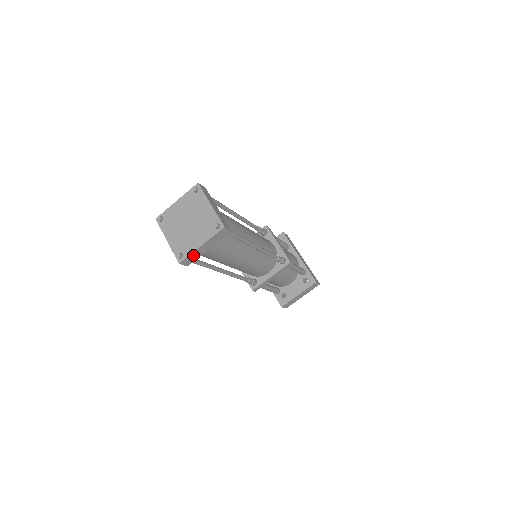
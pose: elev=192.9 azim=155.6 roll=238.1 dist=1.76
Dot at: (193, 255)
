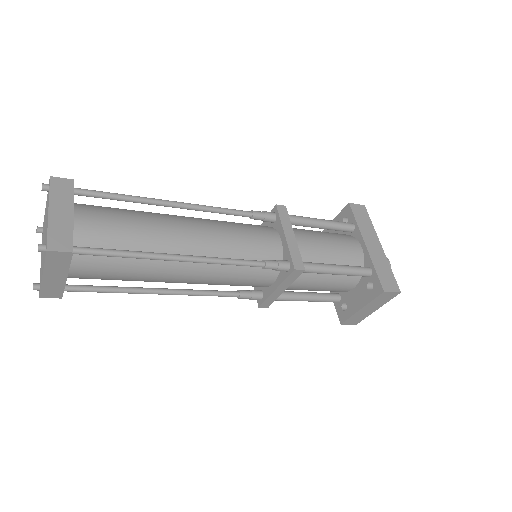
Dot at: (49, 287)
